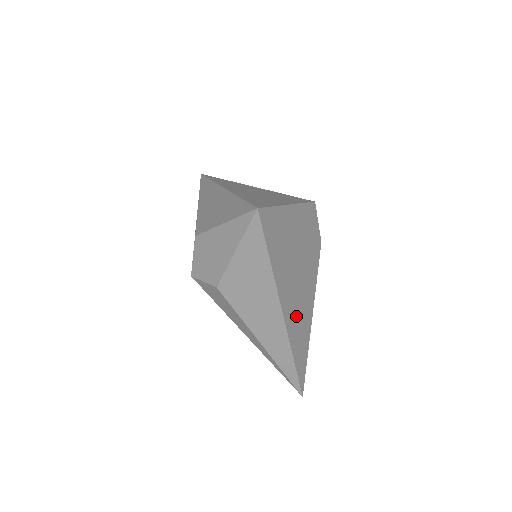
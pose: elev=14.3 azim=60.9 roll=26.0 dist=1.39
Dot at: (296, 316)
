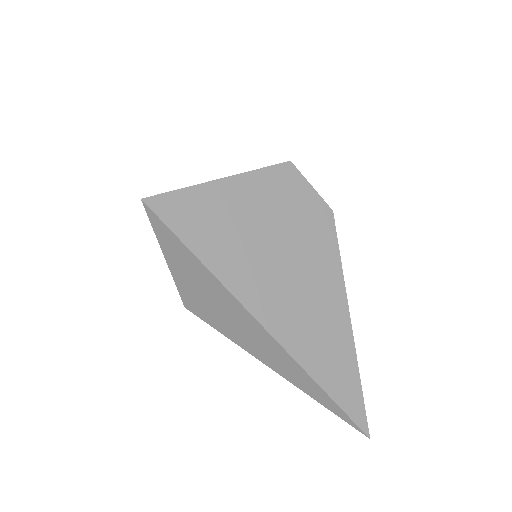
Dot at: (301, 322)
